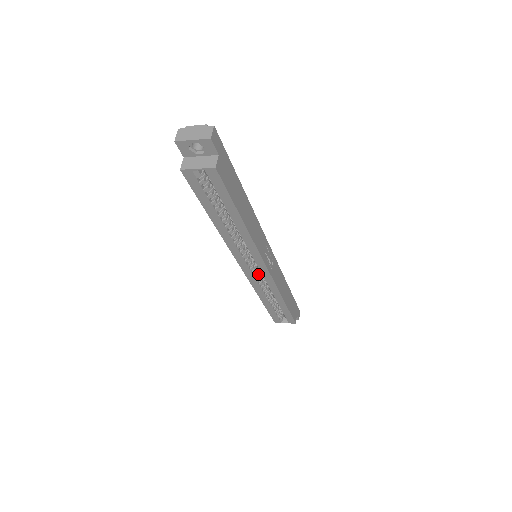
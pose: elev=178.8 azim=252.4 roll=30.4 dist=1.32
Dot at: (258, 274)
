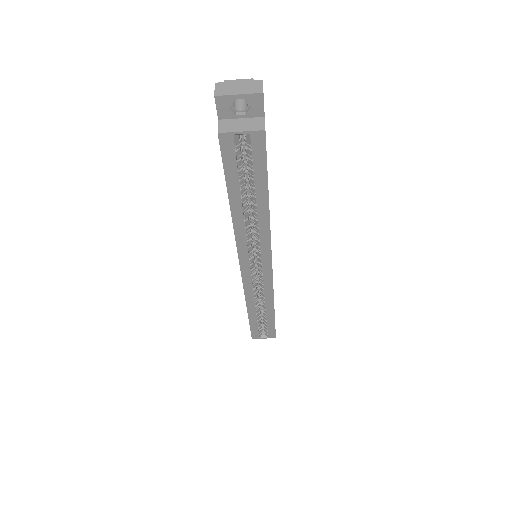
Dot at: (255, 278)
